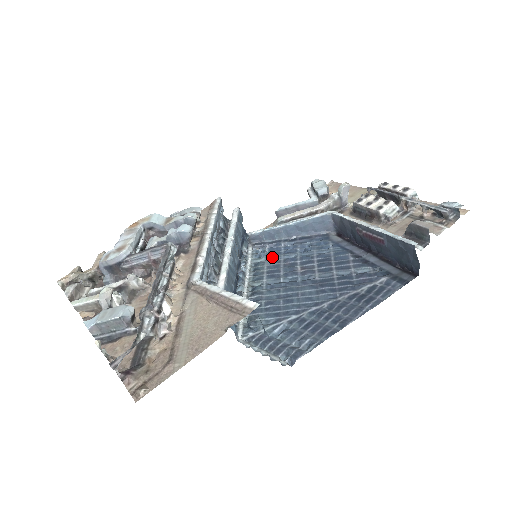
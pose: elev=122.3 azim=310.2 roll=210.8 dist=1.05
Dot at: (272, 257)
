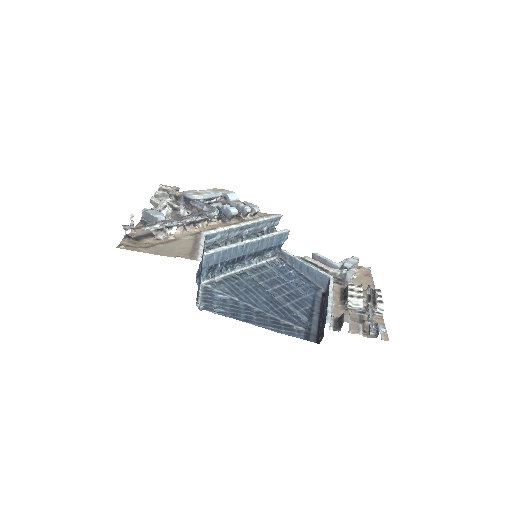
Dot at: (276, 271)
